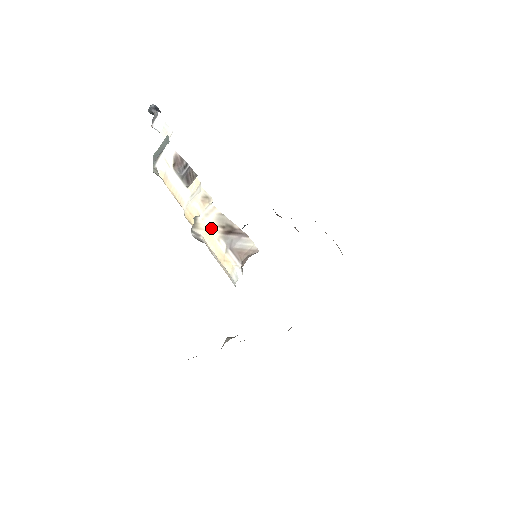
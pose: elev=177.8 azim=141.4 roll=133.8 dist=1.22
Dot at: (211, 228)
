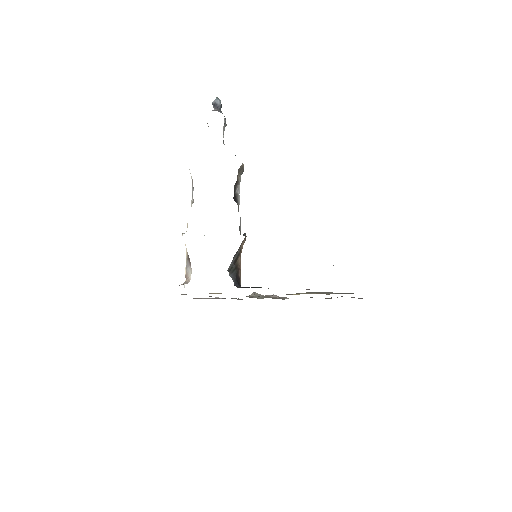
Dot at: occluded
